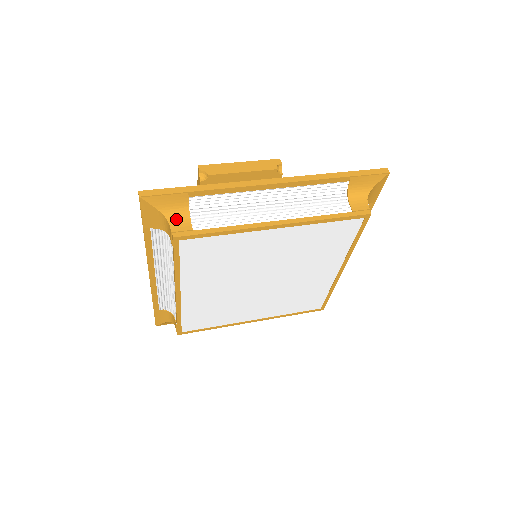
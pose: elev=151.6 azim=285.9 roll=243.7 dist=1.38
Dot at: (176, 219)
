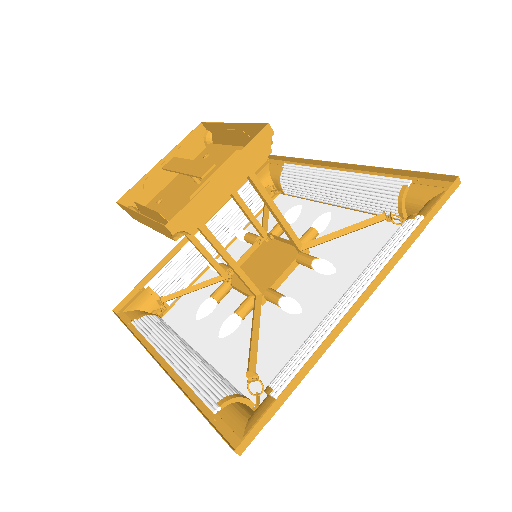
Dot at: occluded
